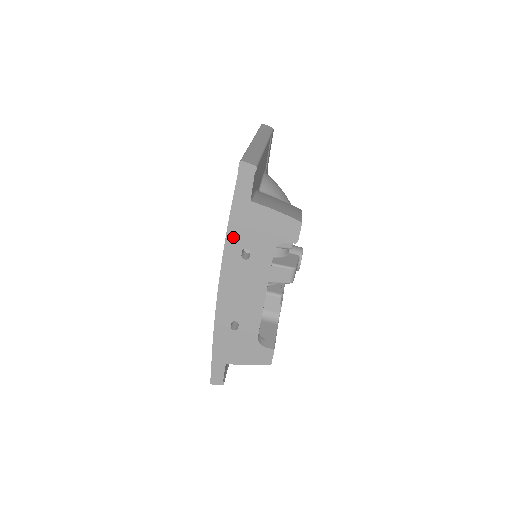
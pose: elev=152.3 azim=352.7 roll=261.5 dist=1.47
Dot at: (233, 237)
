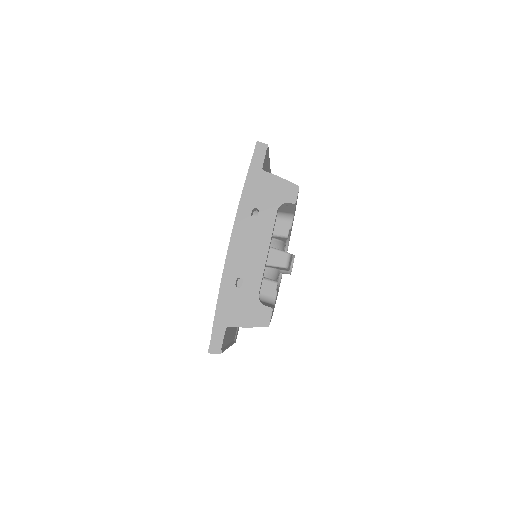
Dot at: (246, 198)
